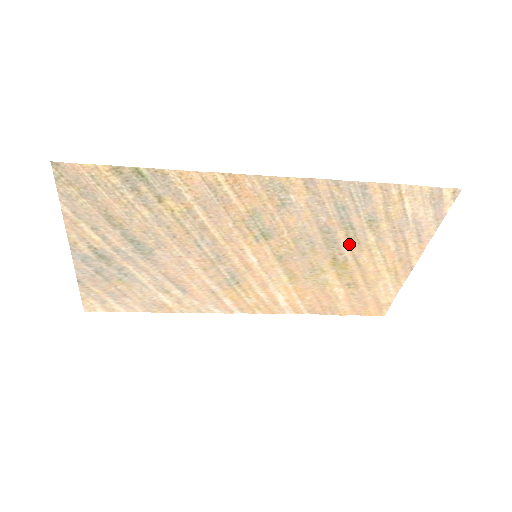
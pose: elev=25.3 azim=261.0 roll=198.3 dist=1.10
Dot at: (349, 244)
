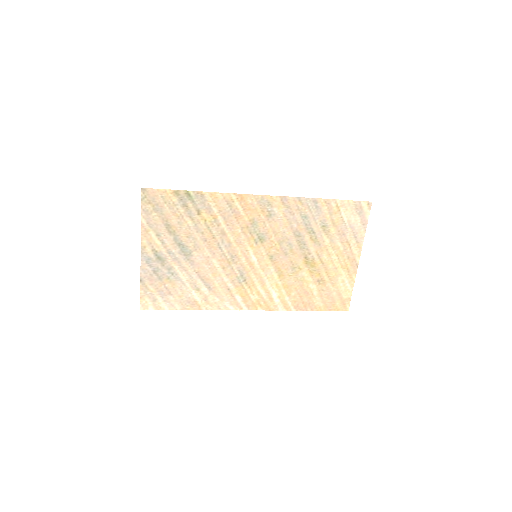
Dot at: (313, 245)
